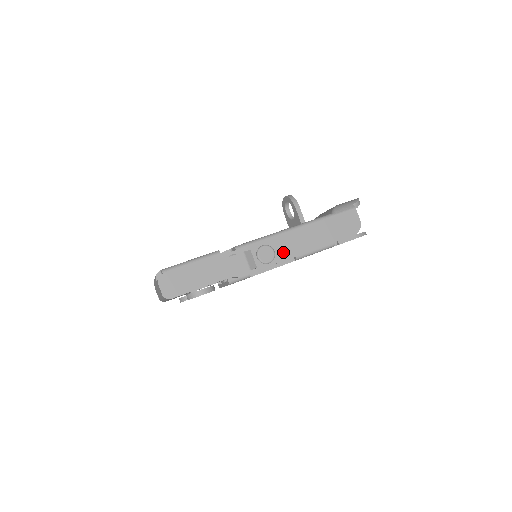
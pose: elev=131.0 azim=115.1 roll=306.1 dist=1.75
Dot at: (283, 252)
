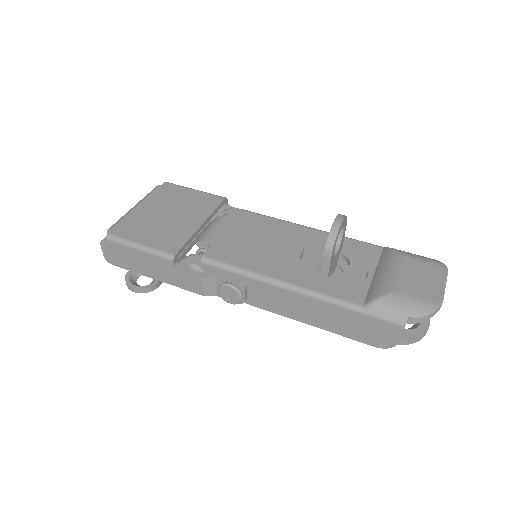
Dot at: (260, 300)
